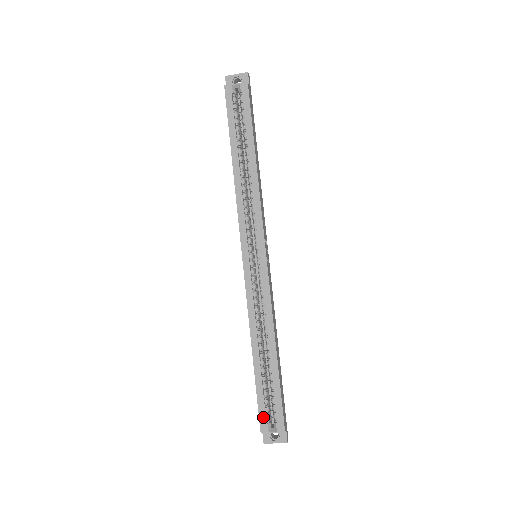
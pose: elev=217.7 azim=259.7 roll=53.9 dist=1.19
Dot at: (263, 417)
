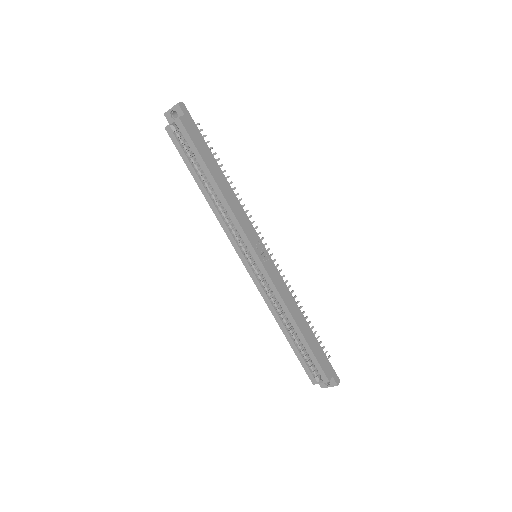
Dot at: (310, 374)
